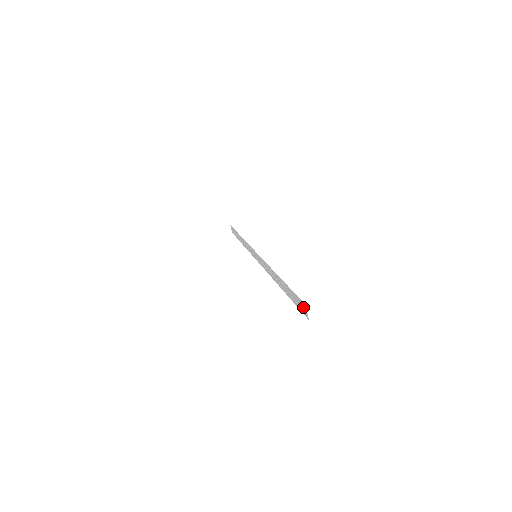
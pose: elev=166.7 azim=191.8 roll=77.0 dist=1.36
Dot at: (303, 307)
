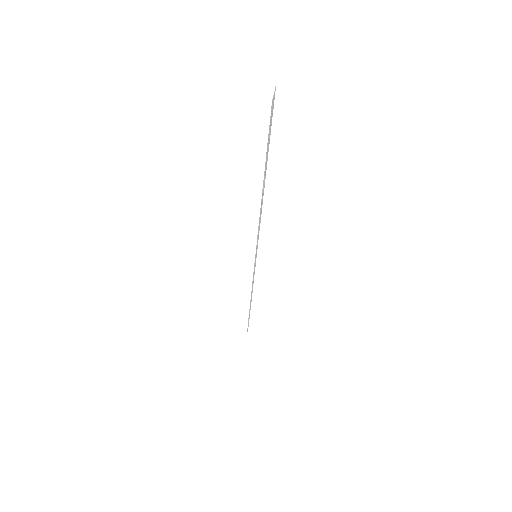
Dot at: (273, 102)
